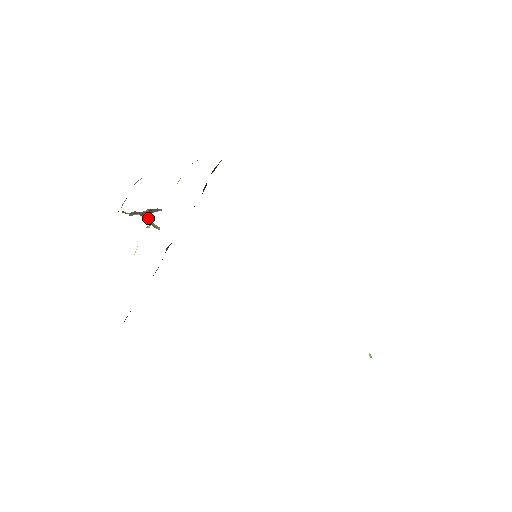
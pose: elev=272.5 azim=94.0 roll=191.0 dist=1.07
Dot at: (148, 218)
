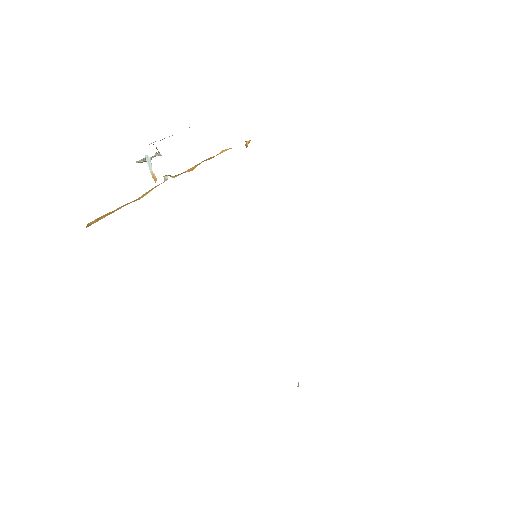
Dot at: (149, 165)
